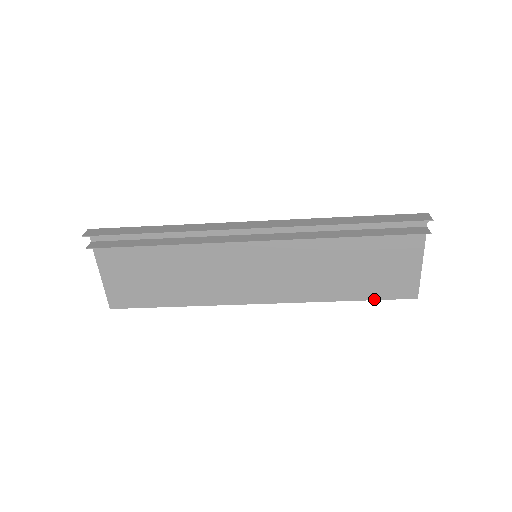
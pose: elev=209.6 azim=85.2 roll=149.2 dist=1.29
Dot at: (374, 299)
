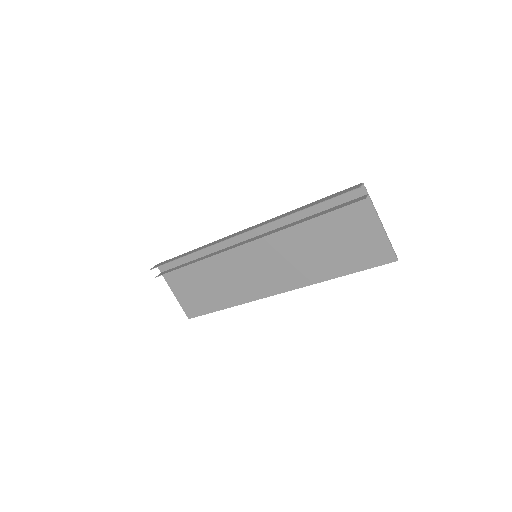
Dot at: (361, 270)
